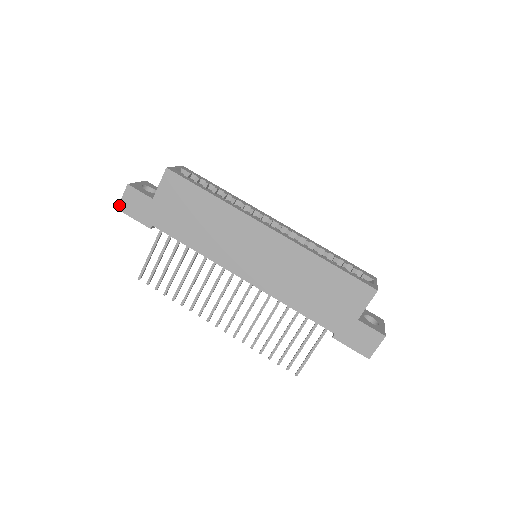
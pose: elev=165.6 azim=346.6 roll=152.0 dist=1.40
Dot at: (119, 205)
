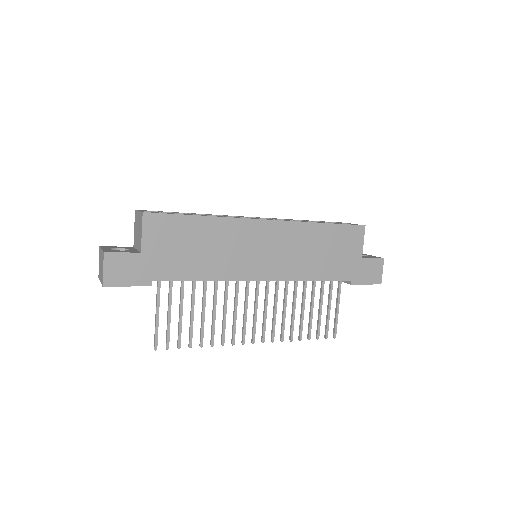
Dot at: (103, 281)
